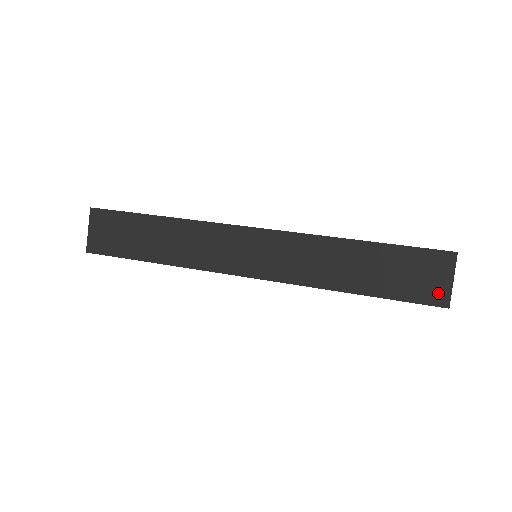
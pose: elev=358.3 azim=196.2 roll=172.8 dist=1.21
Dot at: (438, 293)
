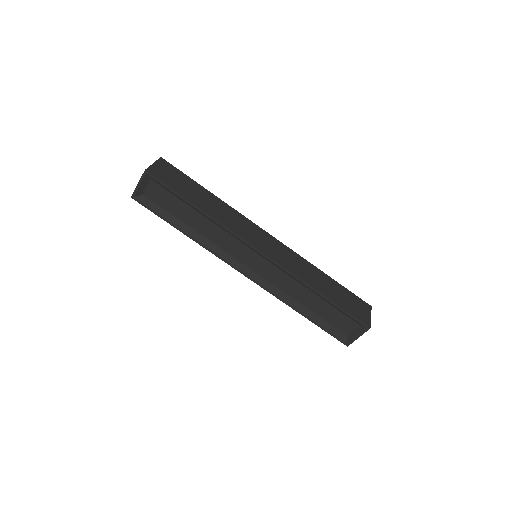
Dot at: (365, 318)
